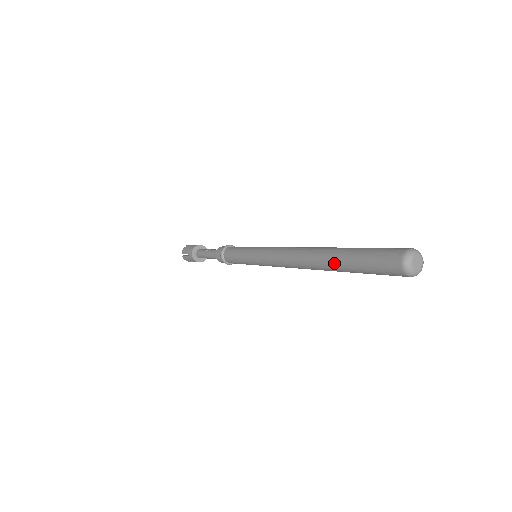
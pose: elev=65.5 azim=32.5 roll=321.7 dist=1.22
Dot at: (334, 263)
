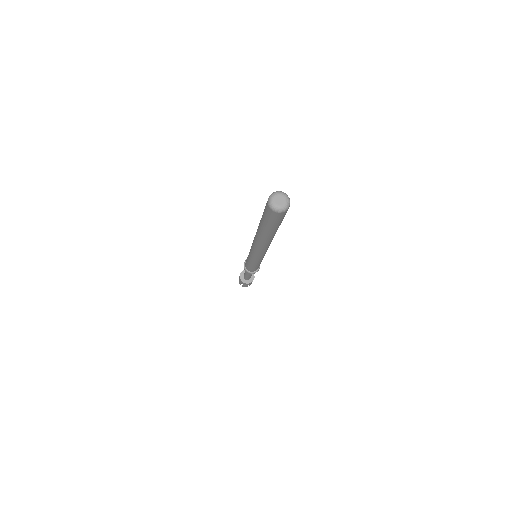
Dot at: (264, 233)
